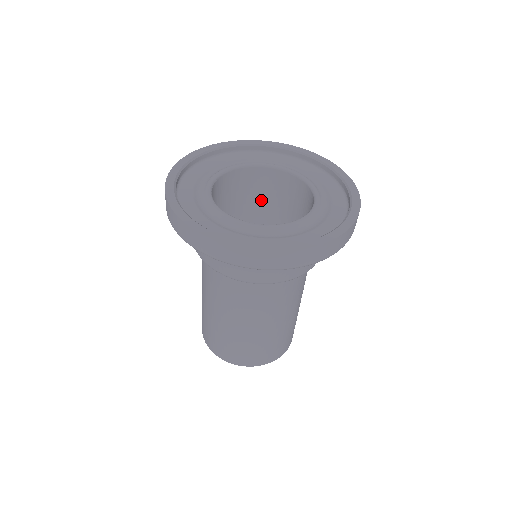
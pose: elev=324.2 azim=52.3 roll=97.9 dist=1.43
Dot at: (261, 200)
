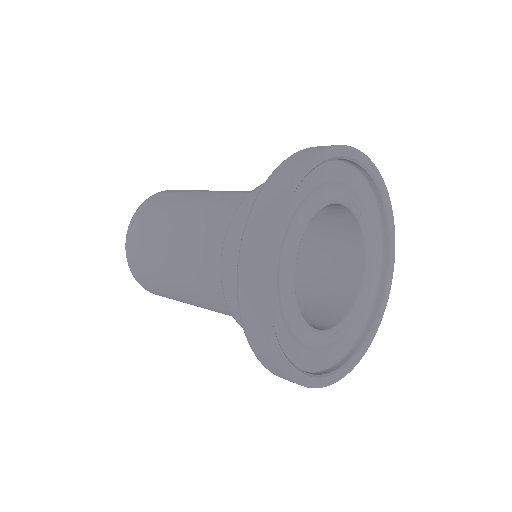
Dot at: occluded
